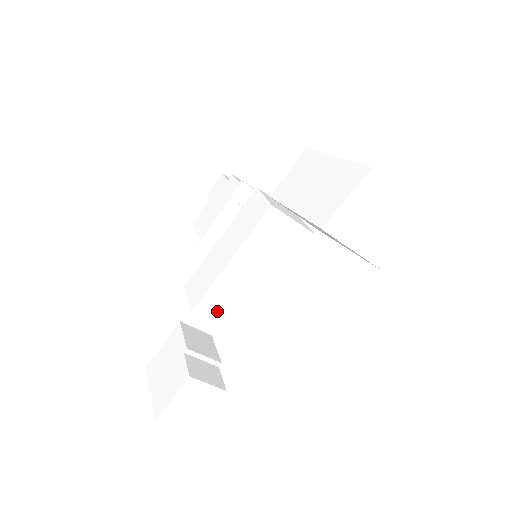
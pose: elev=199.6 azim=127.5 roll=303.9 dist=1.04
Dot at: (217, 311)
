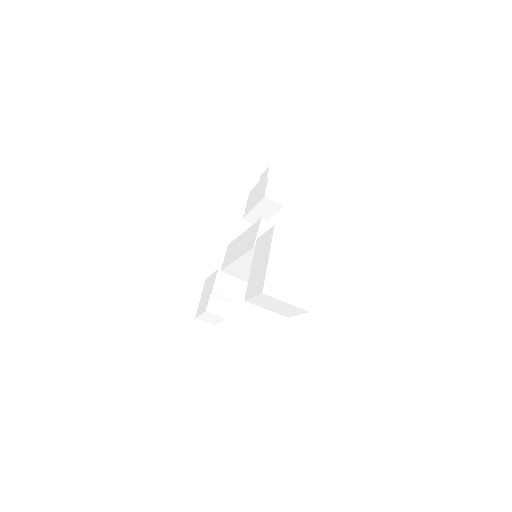
Dot at: (235, 273)
